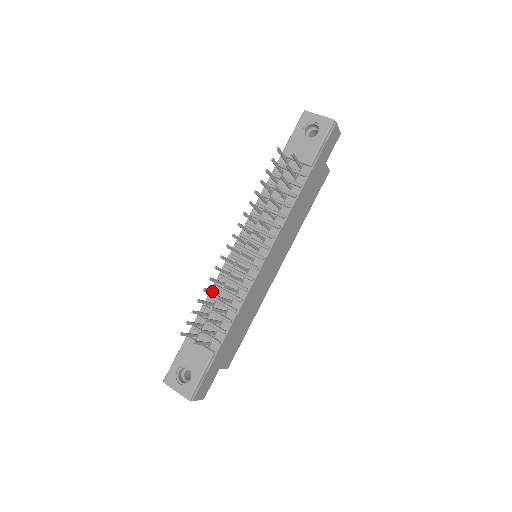
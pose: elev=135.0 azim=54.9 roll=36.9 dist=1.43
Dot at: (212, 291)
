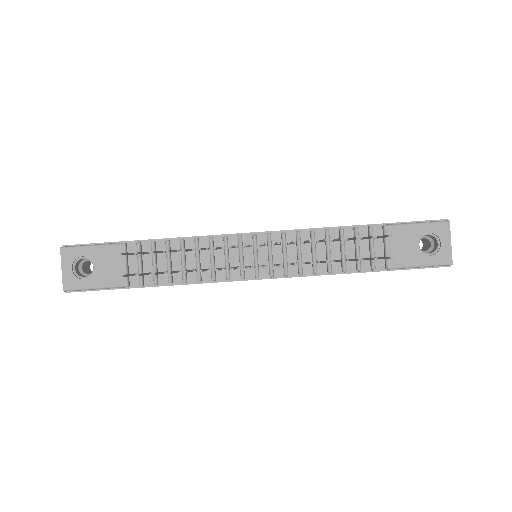
Dot at: (188, 250)
